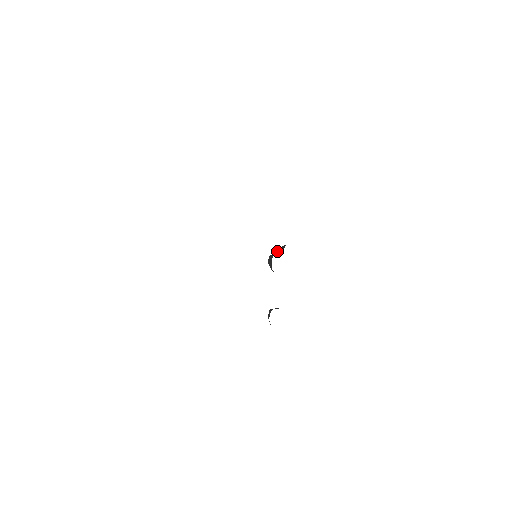
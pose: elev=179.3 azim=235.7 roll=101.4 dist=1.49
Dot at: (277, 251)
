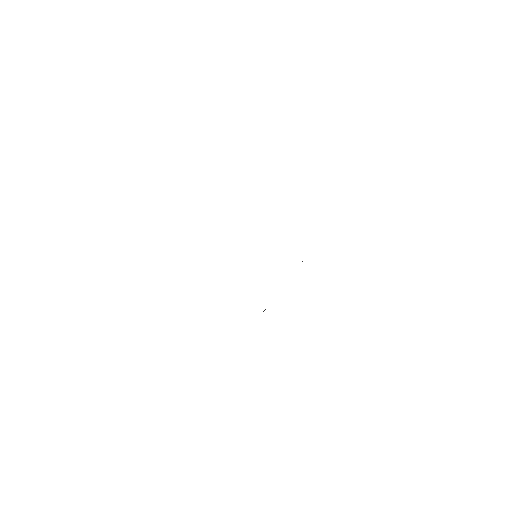
Dot at: occluded
